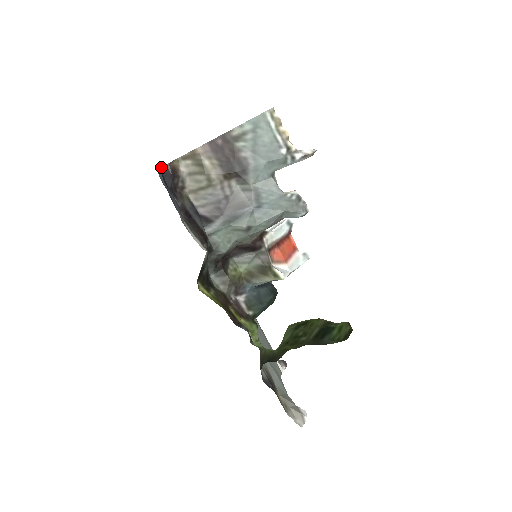
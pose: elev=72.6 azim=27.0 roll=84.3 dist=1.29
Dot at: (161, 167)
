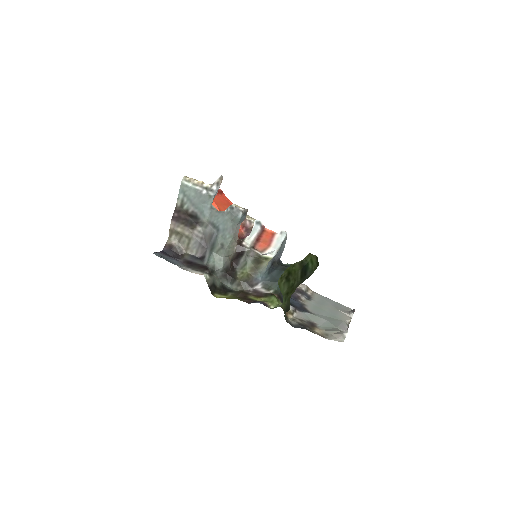
Dot at: (162, 250)
